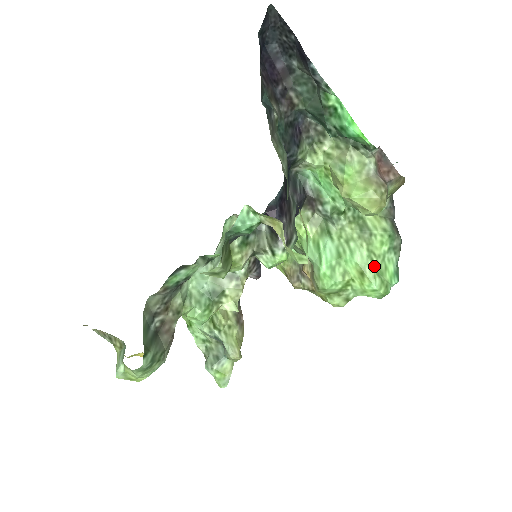
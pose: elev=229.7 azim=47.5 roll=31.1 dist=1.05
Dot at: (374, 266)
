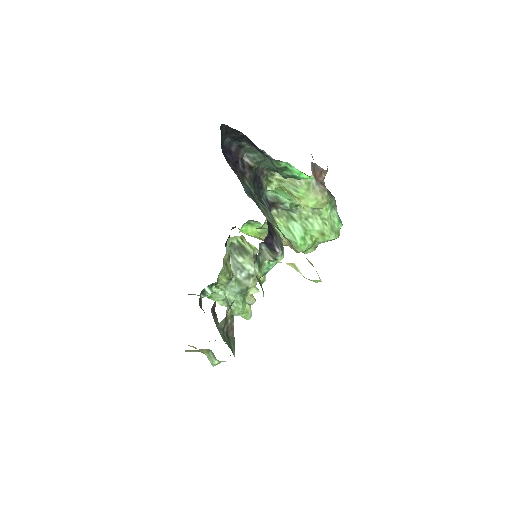
Dot at: (328, 227)
